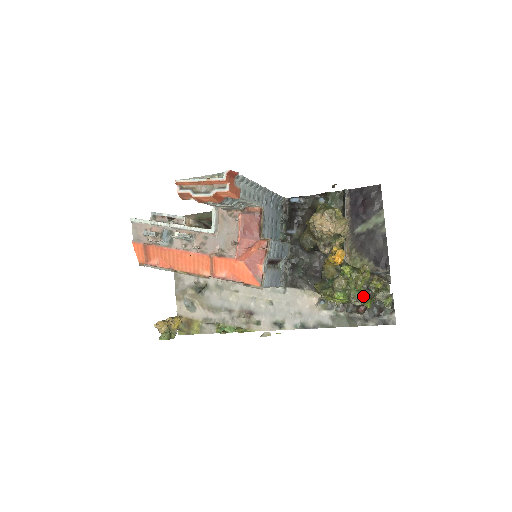
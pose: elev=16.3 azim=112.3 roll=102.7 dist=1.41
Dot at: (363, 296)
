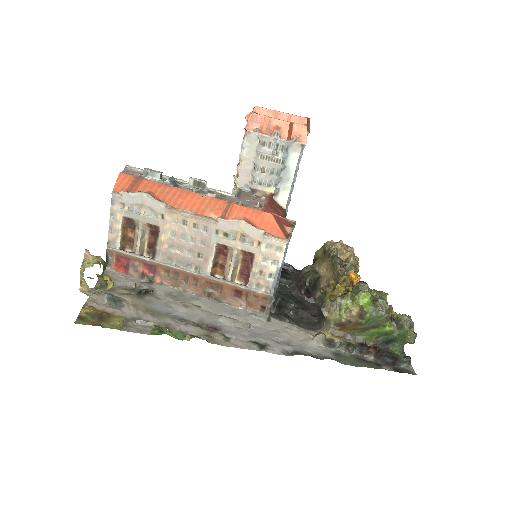
Dot at: (391, 305)
